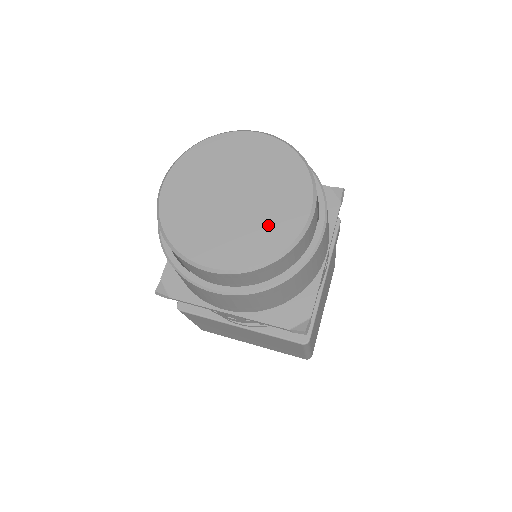
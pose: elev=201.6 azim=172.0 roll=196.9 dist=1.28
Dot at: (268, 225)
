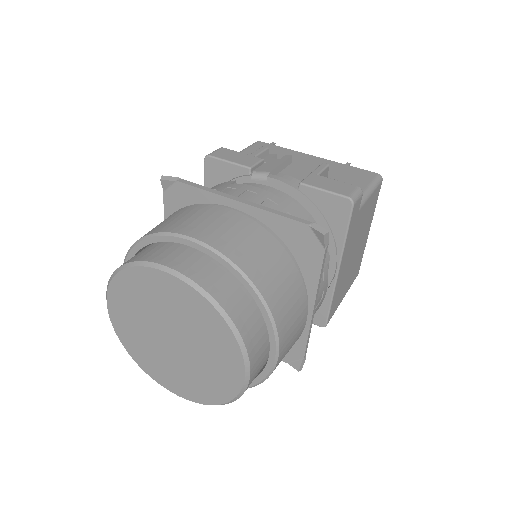
Dot at: (209, 376)
